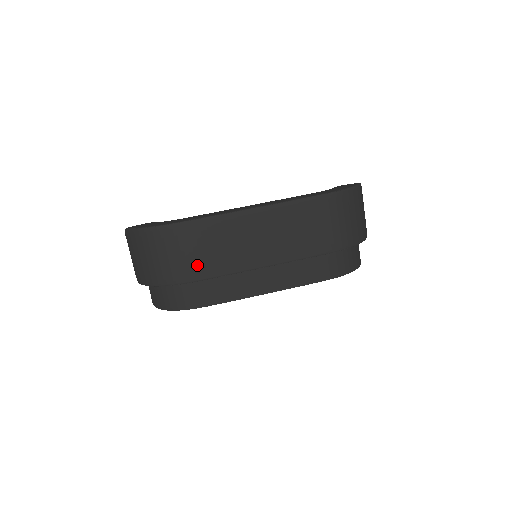
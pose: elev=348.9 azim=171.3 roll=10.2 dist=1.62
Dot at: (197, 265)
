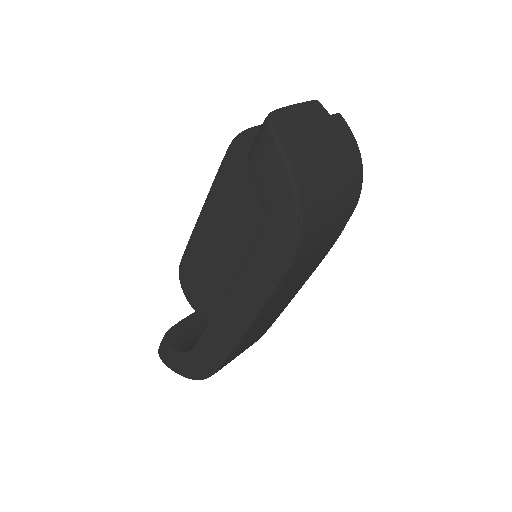
Dot at: (253, 343)
